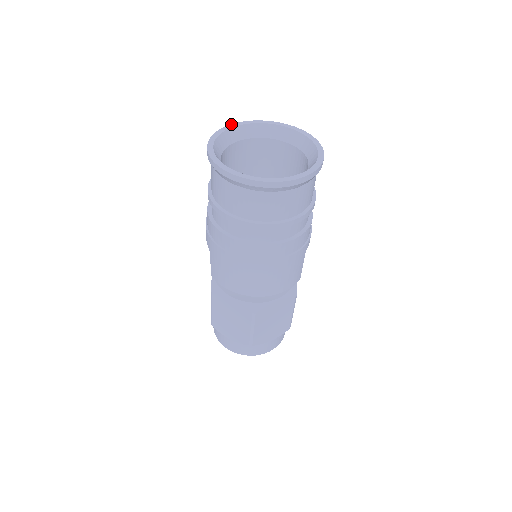
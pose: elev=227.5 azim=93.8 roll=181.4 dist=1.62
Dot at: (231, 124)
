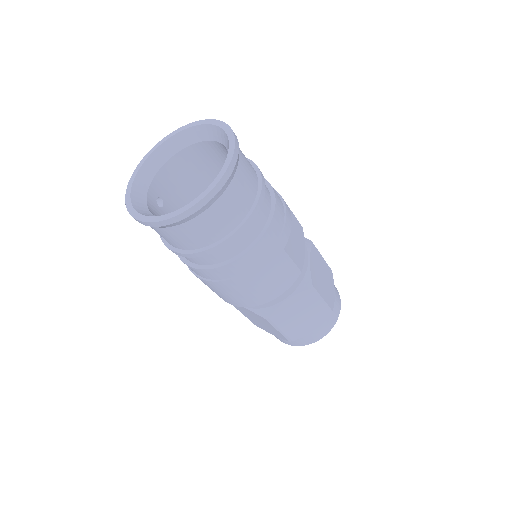
Dot at: (155, 145)
